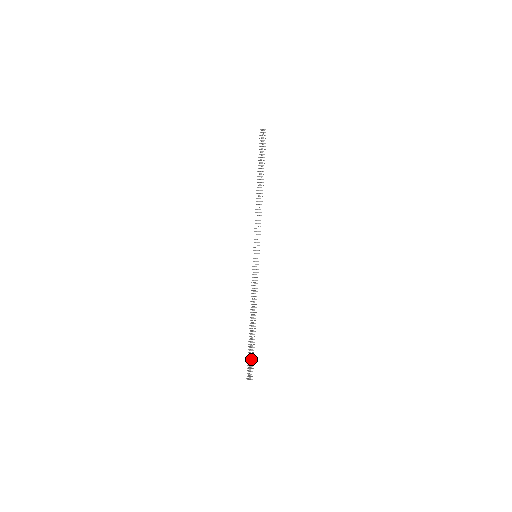
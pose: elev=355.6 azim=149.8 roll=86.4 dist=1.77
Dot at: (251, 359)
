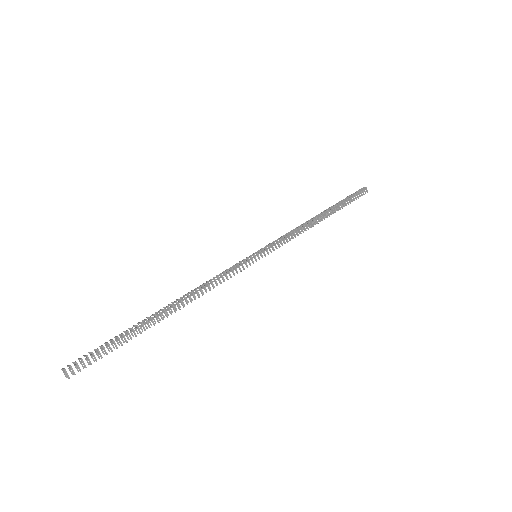
Dot at: (105, 352)
